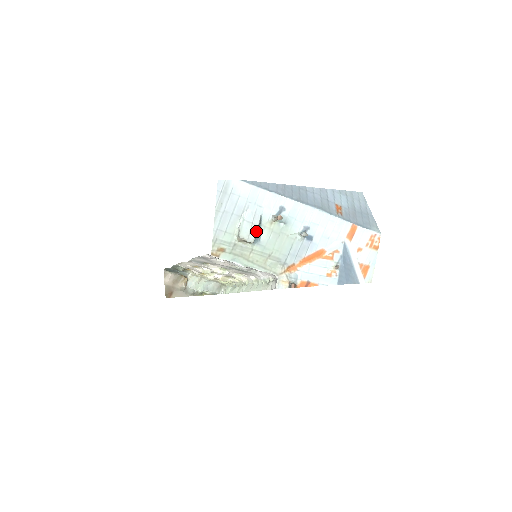
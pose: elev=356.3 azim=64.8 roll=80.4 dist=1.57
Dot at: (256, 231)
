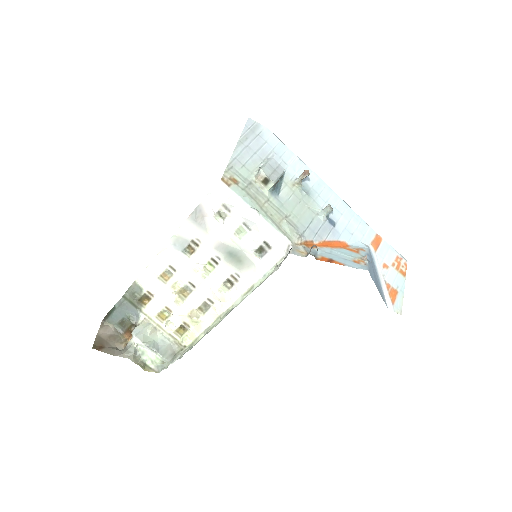
Dot at: (278, 178)
